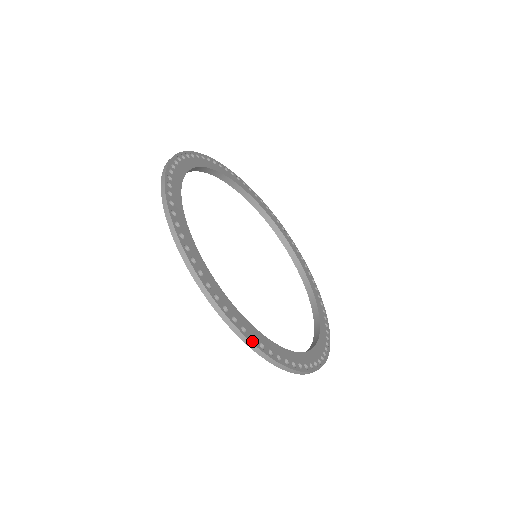
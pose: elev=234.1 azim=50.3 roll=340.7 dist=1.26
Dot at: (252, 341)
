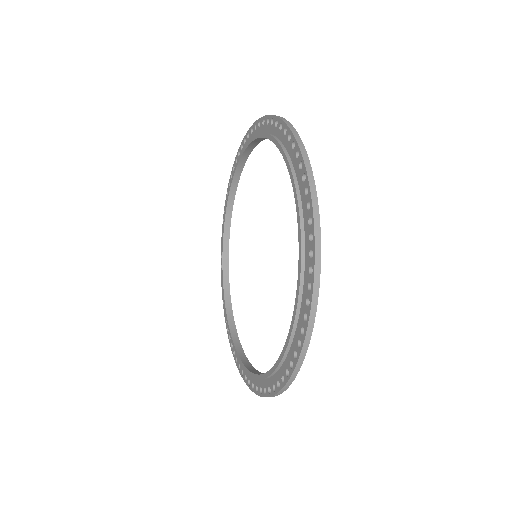
Dot at: occluded
